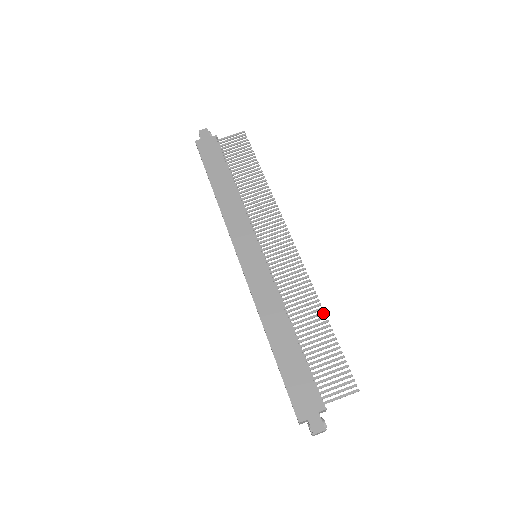
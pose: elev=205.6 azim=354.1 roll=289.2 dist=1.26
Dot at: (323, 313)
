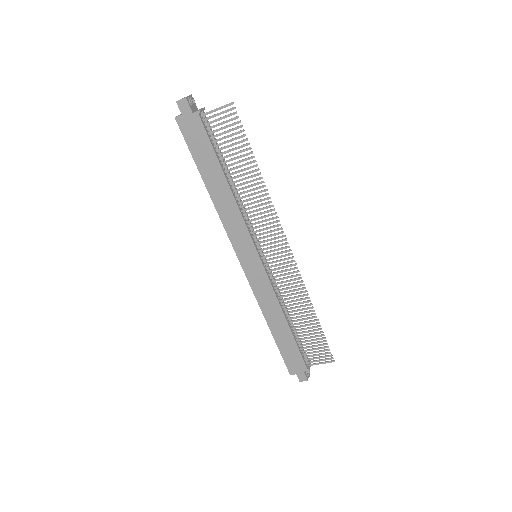
Dot at: (313, 311)
